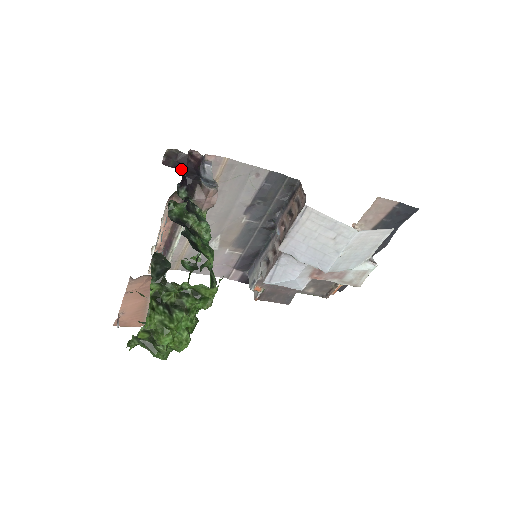
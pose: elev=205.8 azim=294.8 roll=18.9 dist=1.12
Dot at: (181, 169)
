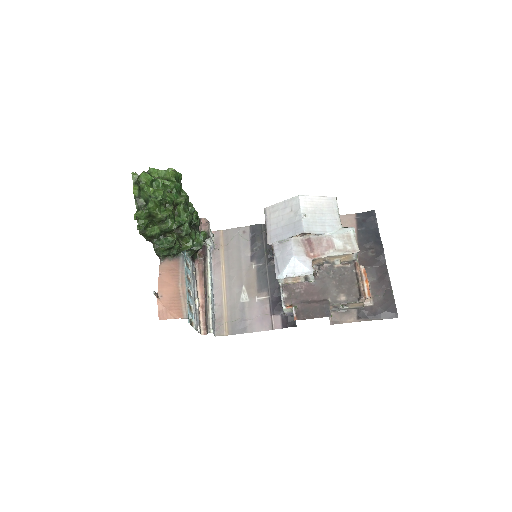
Dot at: occluded
